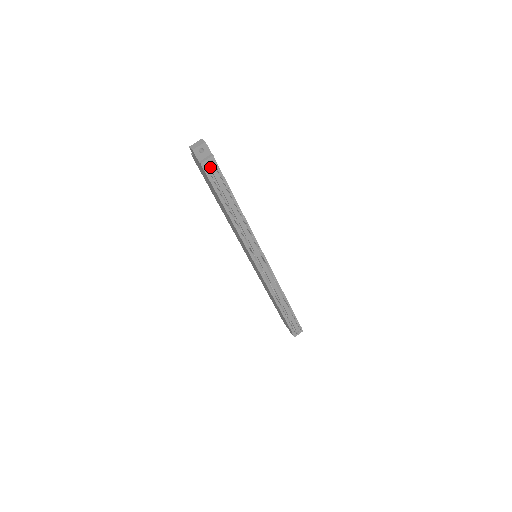
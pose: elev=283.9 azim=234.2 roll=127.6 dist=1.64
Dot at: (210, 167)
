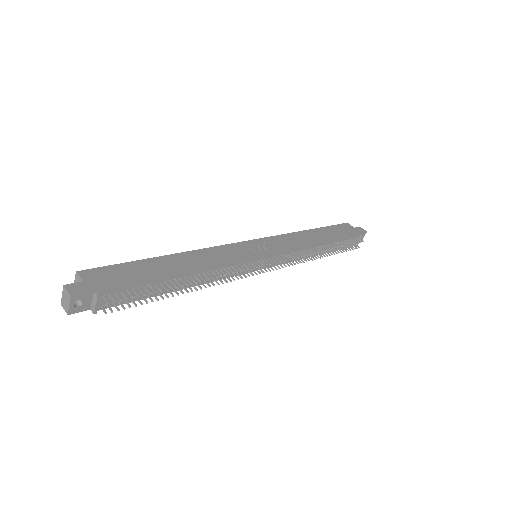
Dot at: (109, 303)
